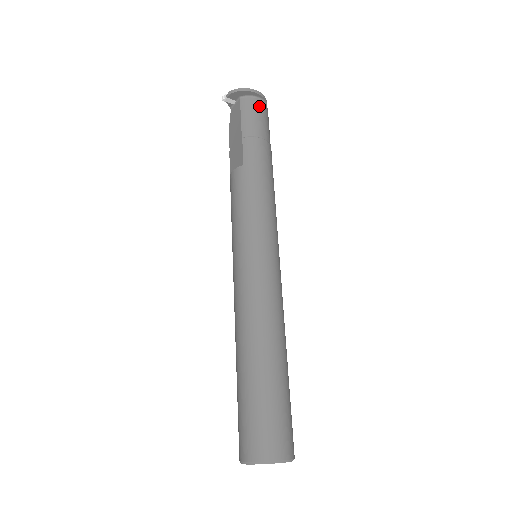
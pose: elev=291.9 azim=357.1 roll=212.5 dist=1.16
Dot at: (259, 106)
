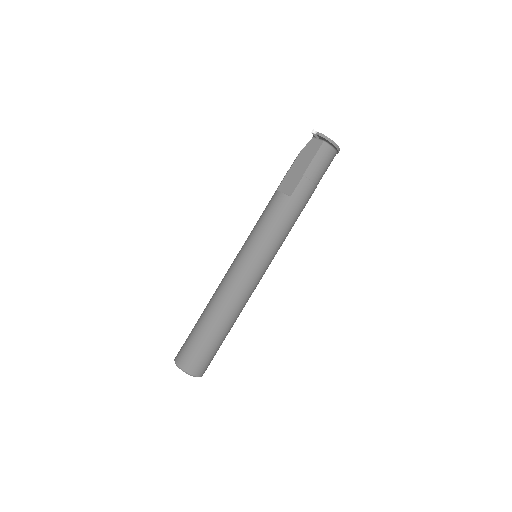
Dot at: (331, 156)
